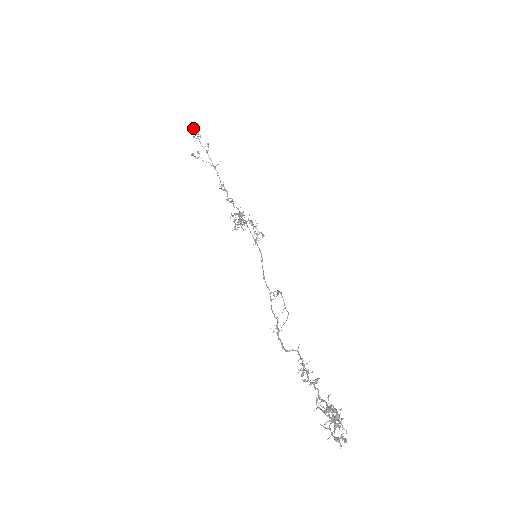
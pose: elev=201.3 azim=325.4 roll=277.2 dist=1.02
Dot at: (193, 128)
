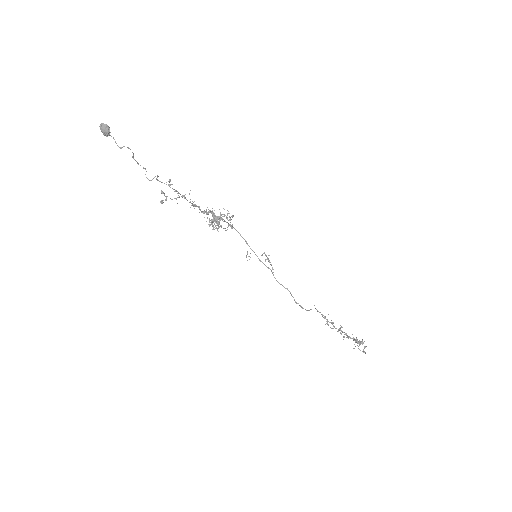
Dot at: (105, 135)
